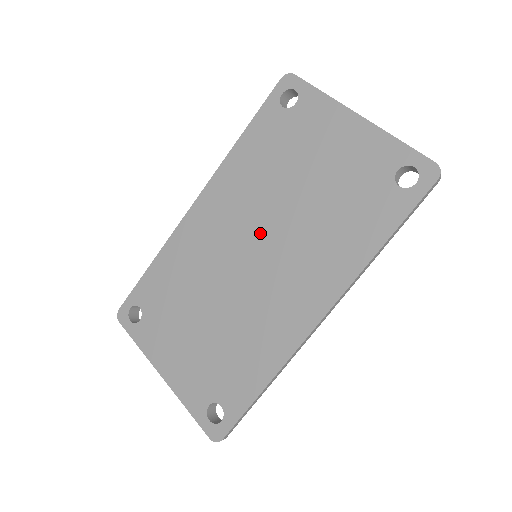
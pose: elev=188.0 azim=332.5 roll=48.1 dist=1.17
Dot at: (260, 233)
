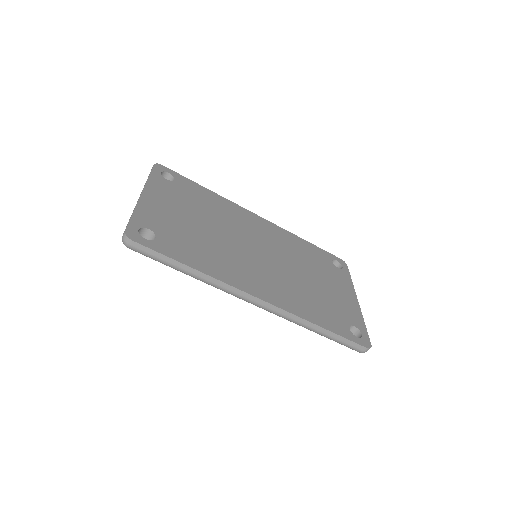
Dot at: (273, 255)
